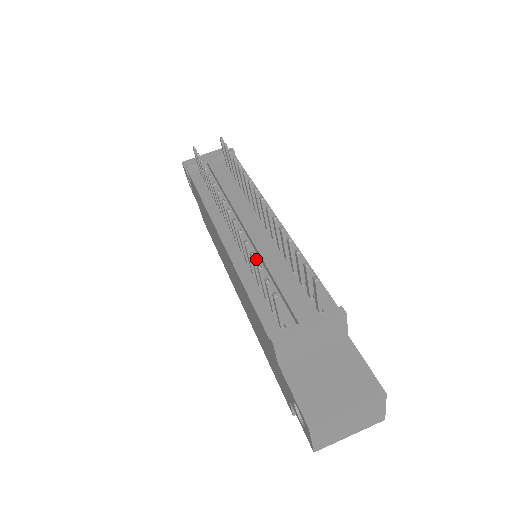
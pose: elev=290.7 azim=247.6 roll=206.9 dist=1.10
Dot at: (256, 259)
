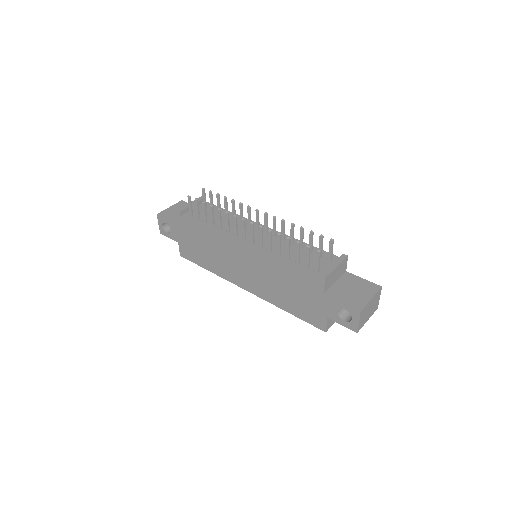
Dot at: (275, 249)
